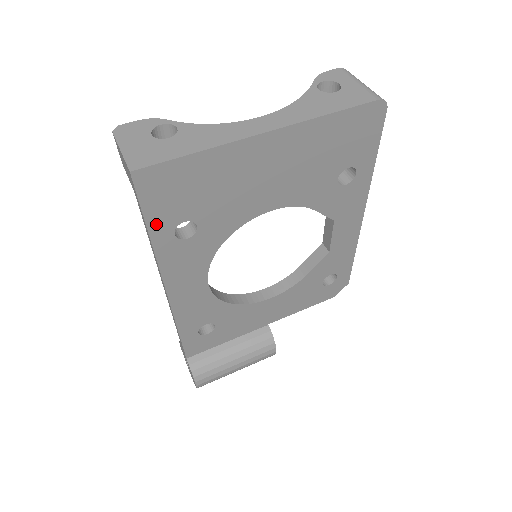
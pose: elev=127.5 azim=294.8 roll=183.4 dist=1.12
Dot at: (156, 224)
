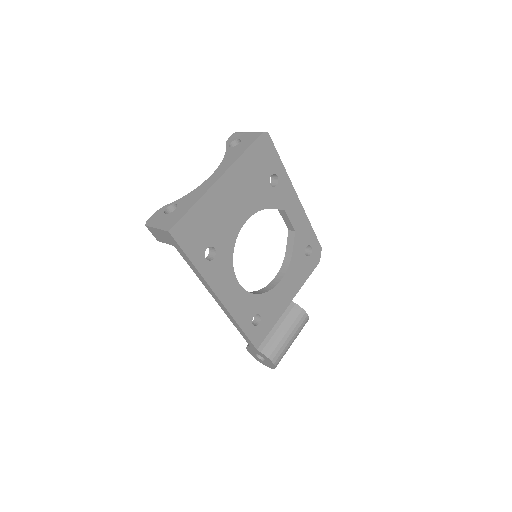
Dot at: (194, 257)
